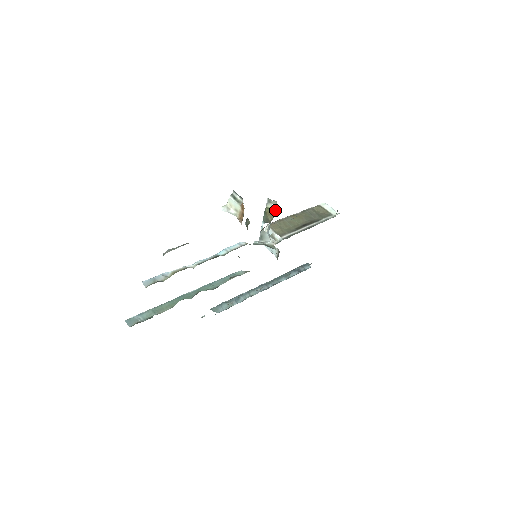
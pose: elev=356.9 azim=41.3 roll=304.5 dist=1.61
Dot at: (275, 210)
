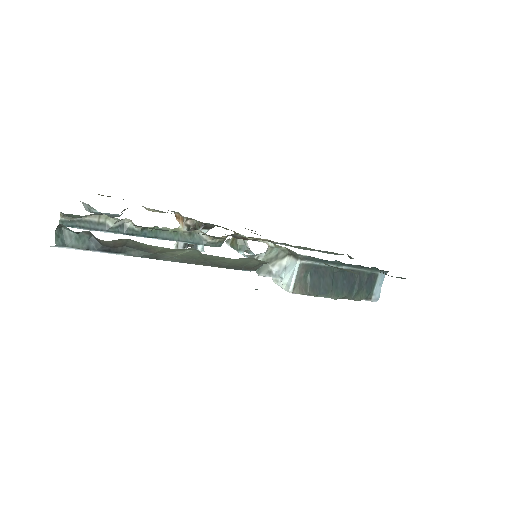
Dot at: occluded
